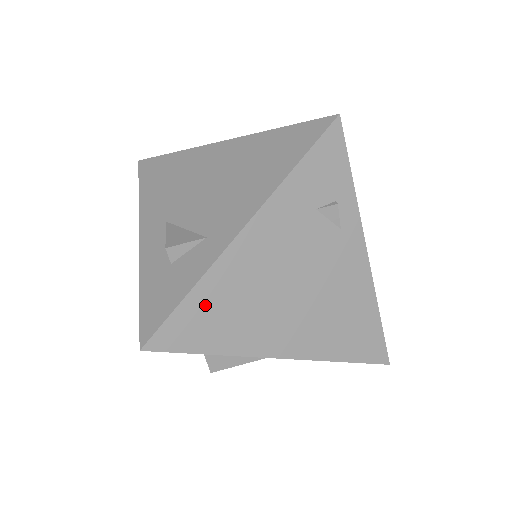
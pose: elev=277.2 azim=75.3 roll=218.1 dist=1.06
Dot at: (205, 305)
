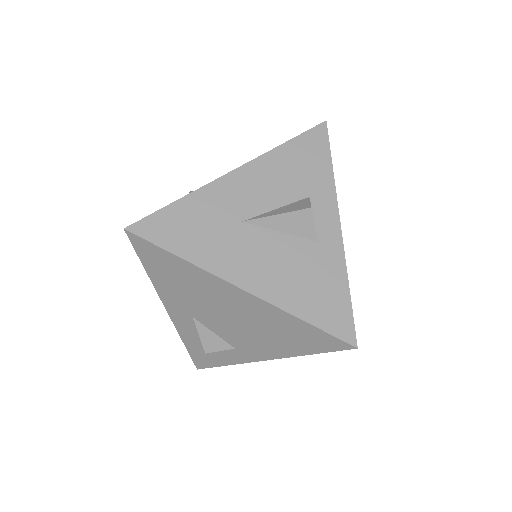
Dot at: occluded
